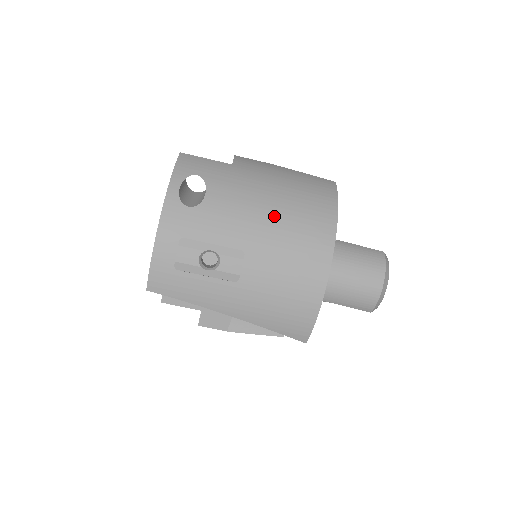
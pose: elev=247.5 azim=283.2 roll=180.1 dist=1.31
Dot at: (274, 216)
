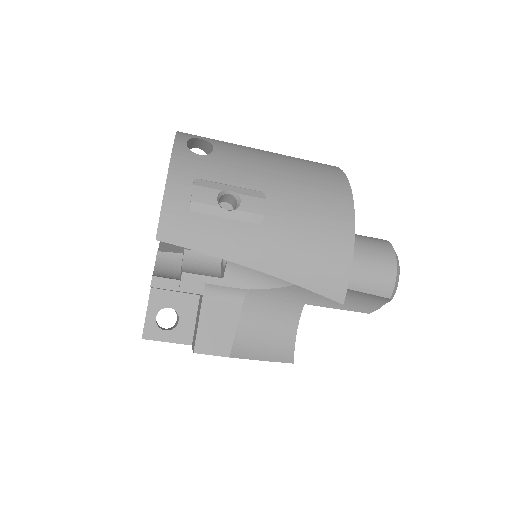
Dot at: (286, 168)
